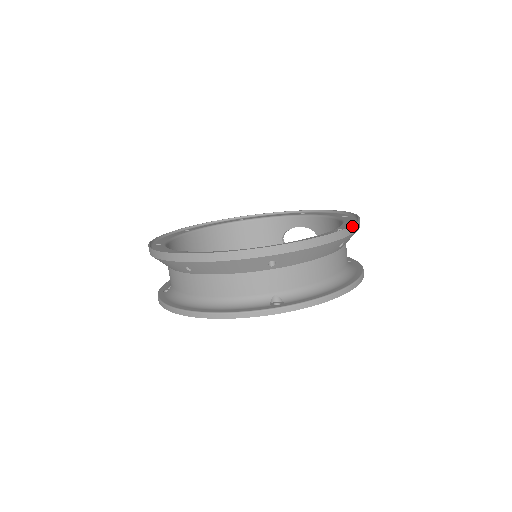
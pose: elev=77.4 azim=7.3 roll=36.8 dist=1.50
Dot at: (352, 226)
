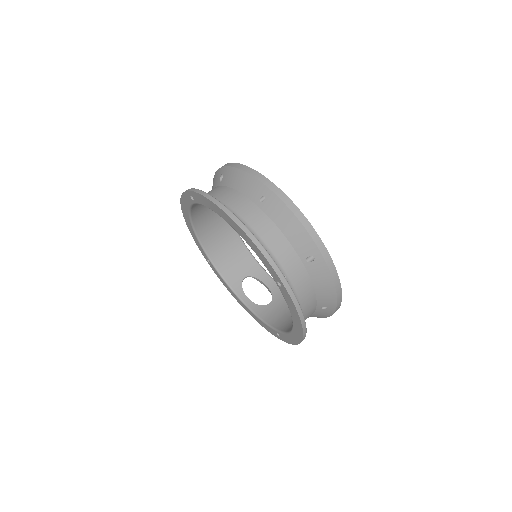
Dot at: (339, 307)
